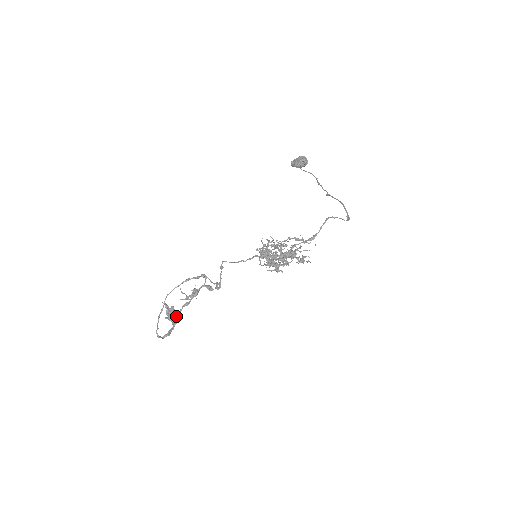
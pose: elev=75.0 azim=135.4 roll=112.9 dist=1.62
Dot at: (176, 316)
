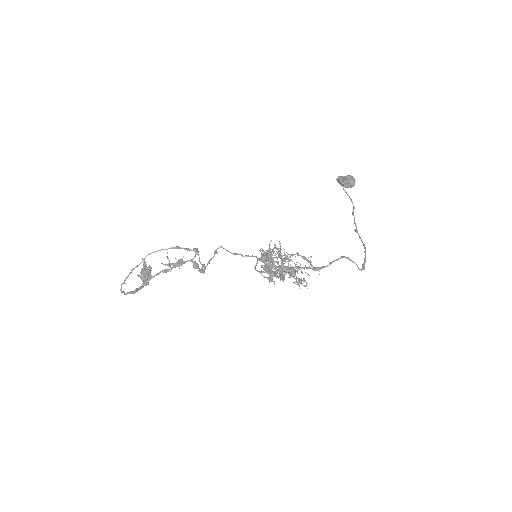
Dot at: (149, 278)
